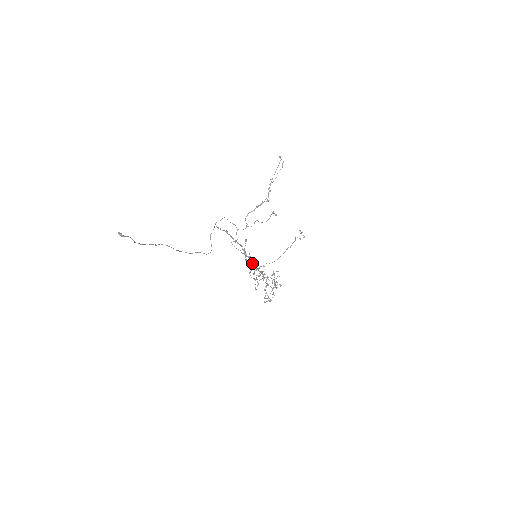
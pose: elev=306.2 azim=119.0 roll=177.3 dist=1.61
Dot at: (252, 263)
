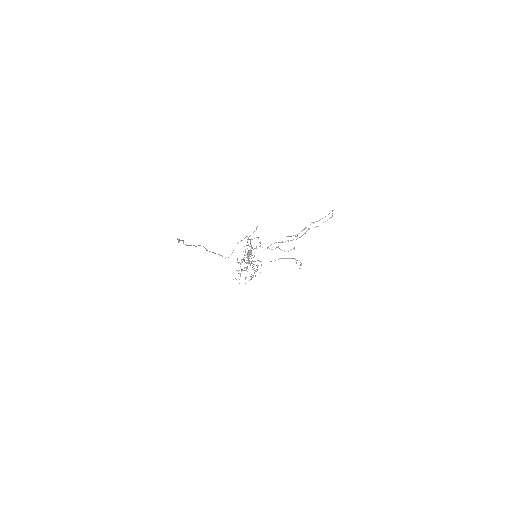
Dot at: (249, 256)
